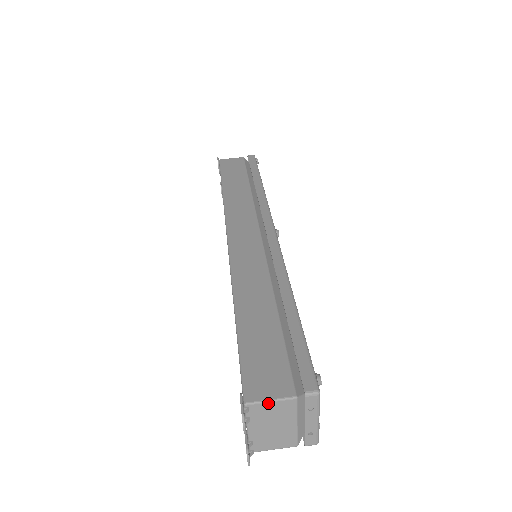
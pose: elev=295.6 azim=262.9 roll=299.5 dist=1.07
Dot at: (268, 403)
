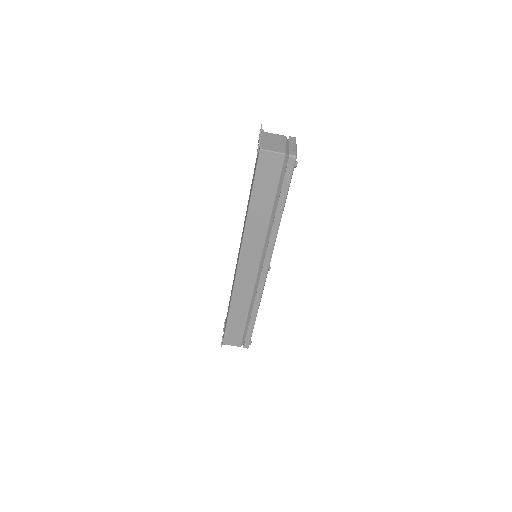
Dot at: (231, 345)
